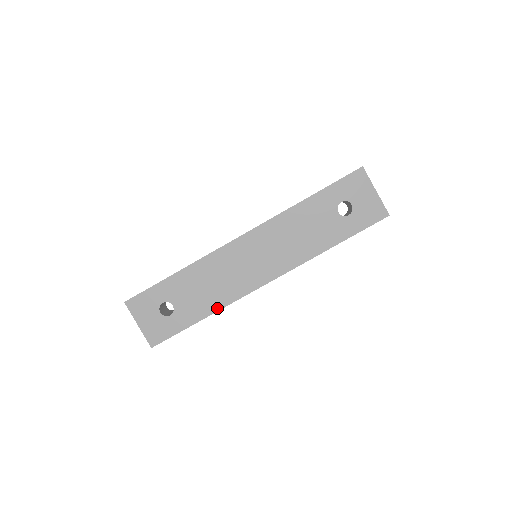
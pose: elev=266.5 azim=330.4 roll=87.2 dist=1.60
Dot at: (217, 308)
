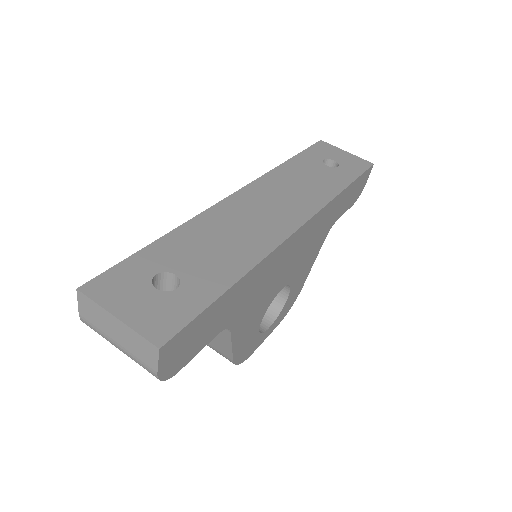
Dot at: (251, 263)
